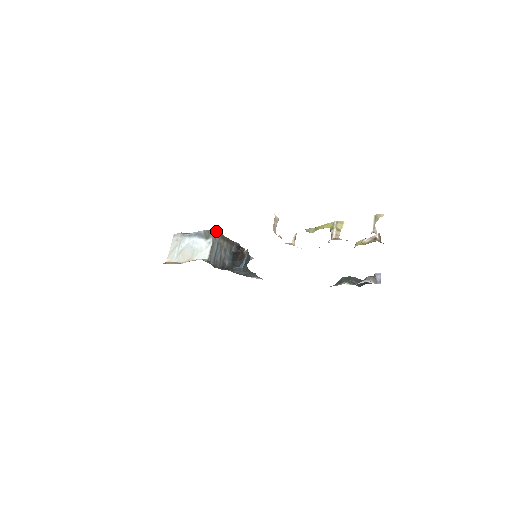
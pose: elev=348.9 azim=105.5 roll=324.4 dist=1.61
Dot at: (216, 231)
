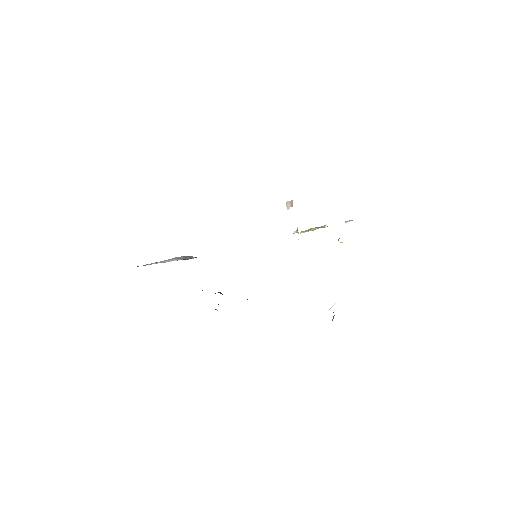
Dot at: occluded
